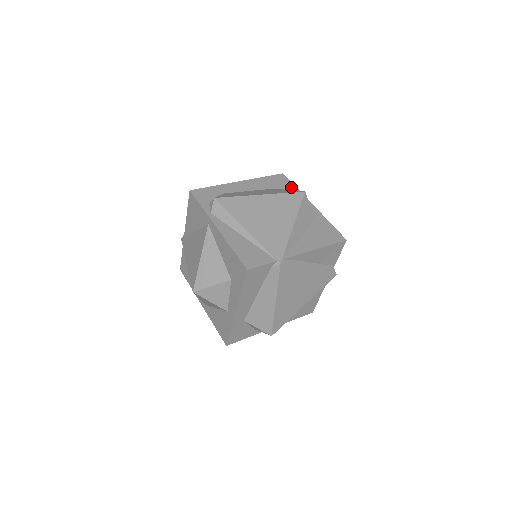
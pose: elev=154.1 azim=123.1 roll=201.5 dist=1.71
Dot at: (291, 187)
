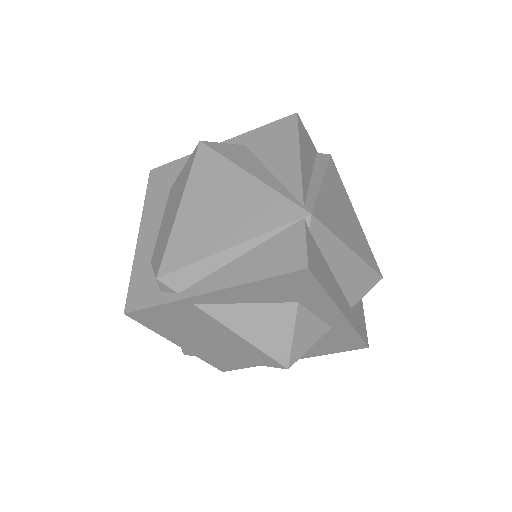
Dot at: (177, 165)
